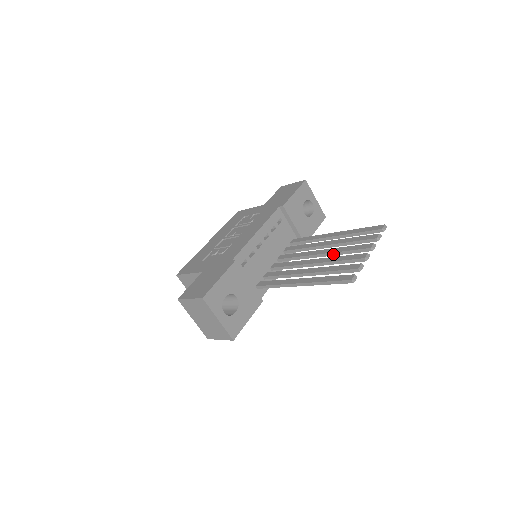
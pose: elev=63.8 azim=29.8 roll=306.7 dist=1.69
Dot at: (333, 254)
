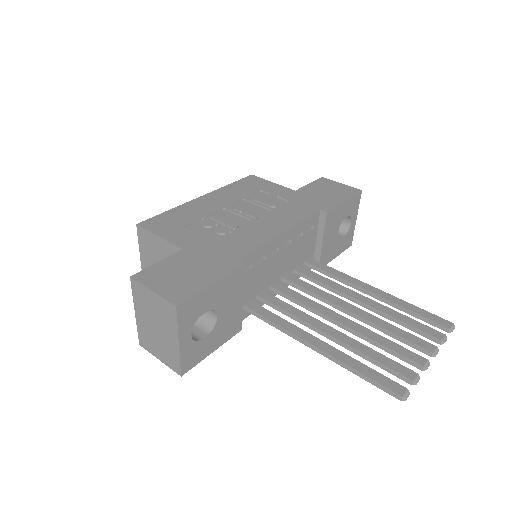
Dot at: (370, 324)
